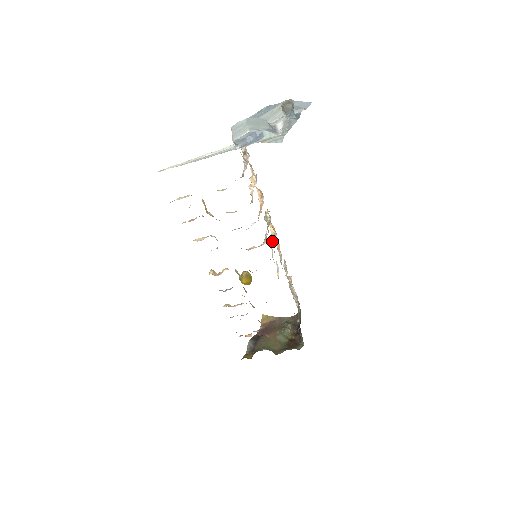
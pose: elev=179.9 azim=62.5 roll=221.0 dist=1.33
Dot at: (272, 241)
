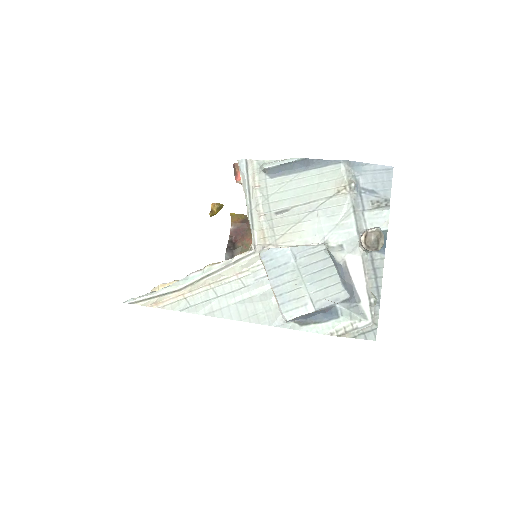
Dot at: occluded
